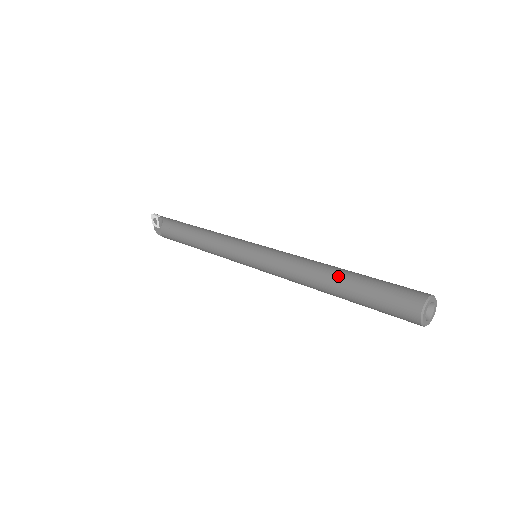
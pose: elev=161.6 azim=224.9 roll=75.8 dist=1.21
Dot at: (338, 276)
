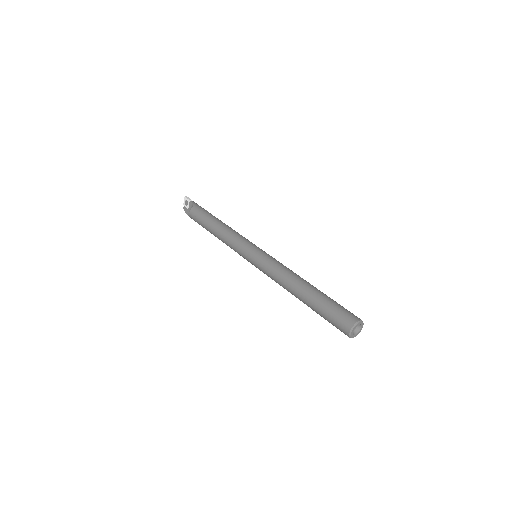
Dot at: (308, 289)
